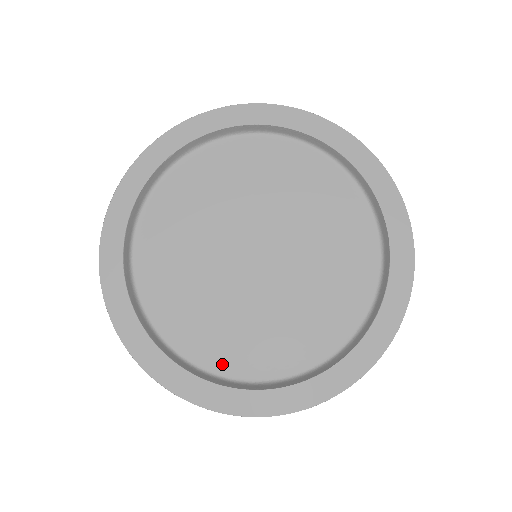
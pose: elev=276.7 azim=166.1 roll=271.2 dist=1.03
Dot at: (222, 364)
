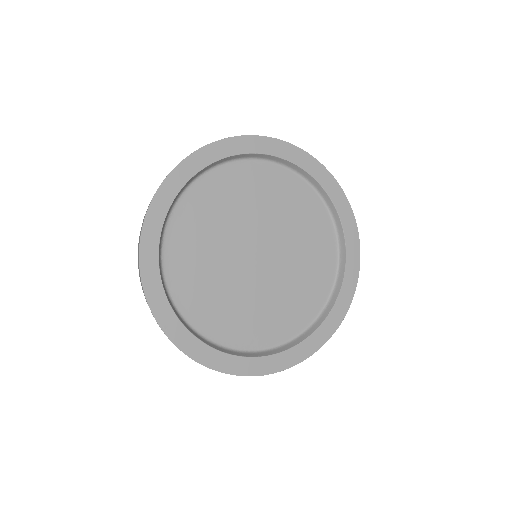
Dot at: (301, 323)
